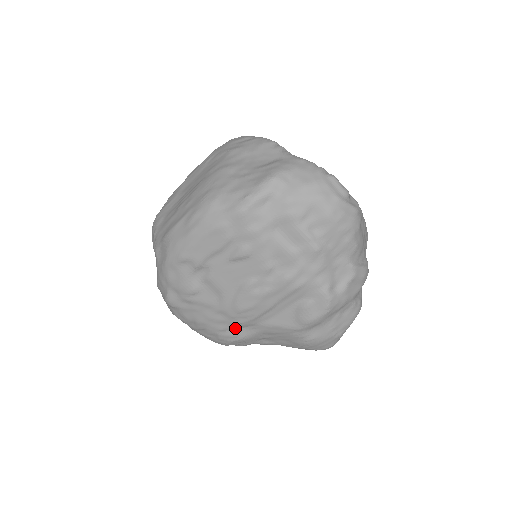
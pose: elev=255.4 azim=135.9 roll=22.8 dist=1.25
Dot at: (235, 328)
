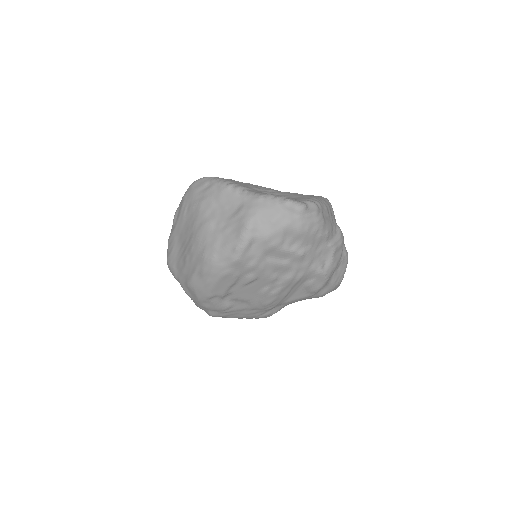
Dot at: (267, 311)
